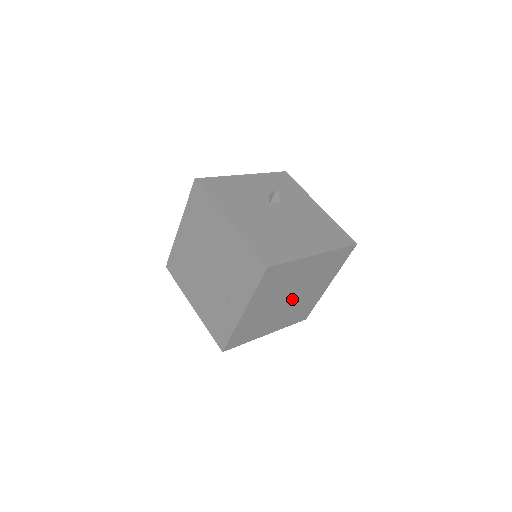
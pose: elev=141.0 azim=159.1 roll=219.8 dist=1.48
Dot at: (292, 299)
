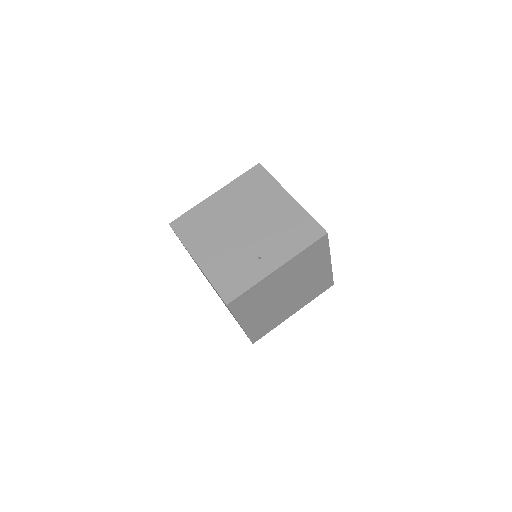
Dot at: (284, 298)
